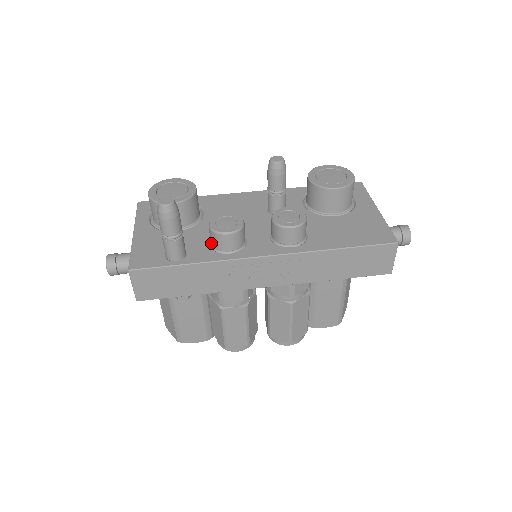
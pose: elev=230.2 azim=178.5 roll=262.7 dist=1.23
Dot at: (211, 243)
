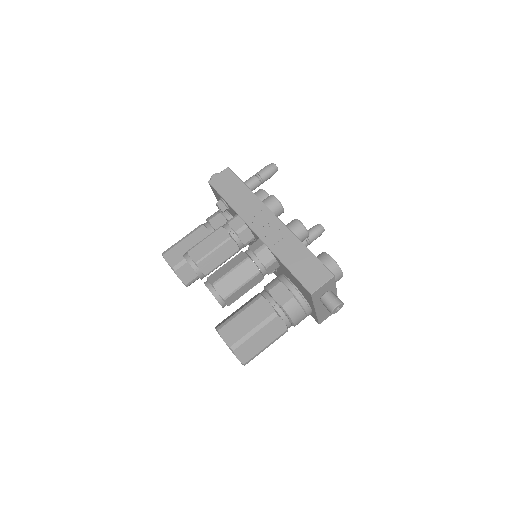
Dot at: occluded
